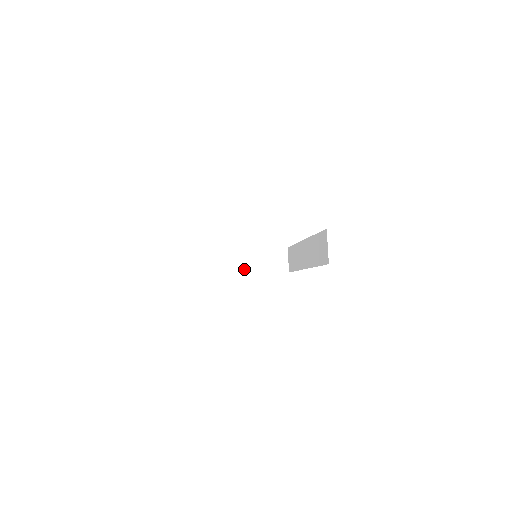
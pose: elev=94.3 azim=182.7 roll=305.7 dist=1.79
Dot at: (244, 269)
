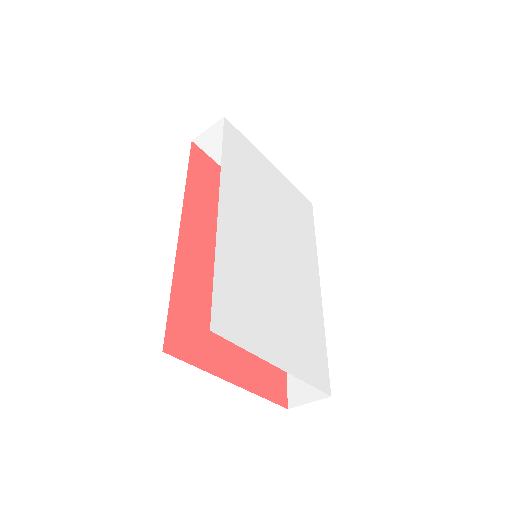
Dot at: occluded
